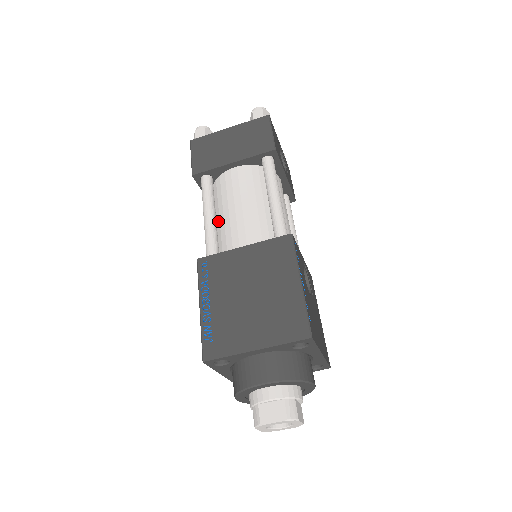
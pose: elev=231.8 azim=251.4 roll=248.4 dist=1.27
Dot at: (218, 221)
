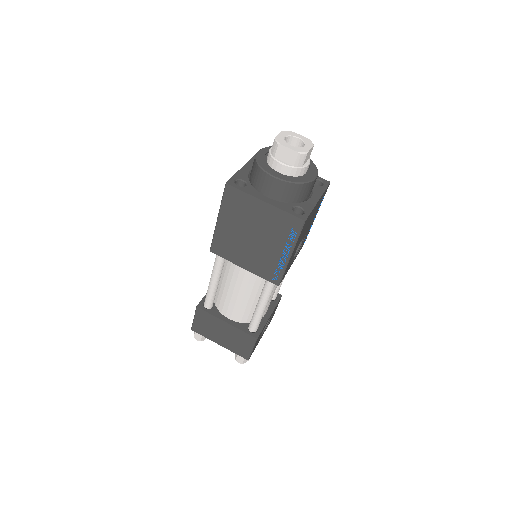
Dot at: occluded
